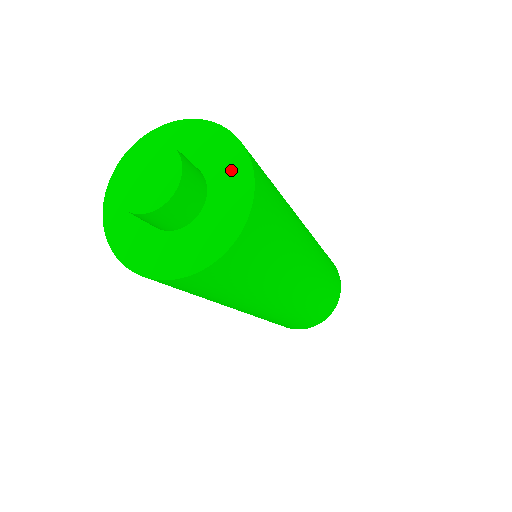
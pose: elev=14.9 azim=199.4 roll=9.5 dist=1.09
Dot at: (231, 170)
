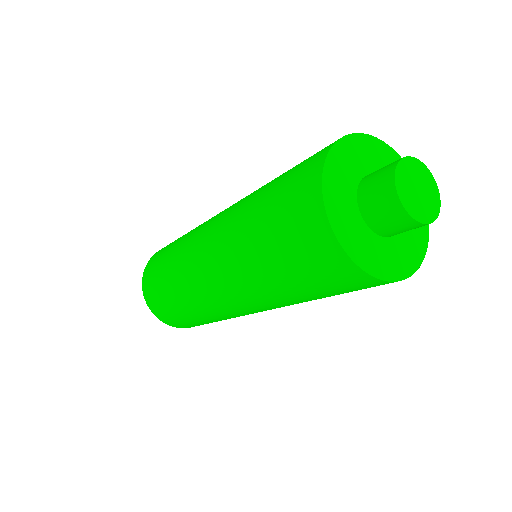
Dot at: occluded
